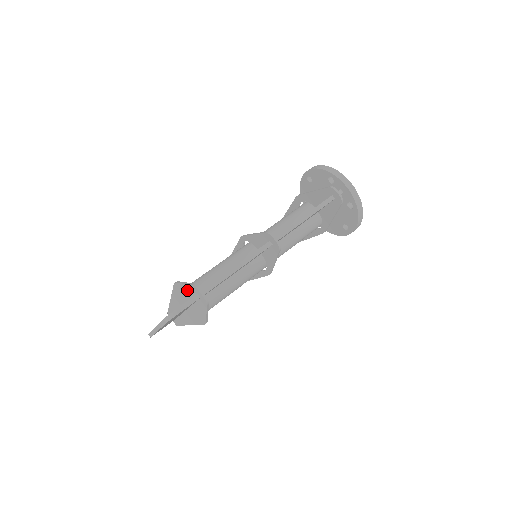
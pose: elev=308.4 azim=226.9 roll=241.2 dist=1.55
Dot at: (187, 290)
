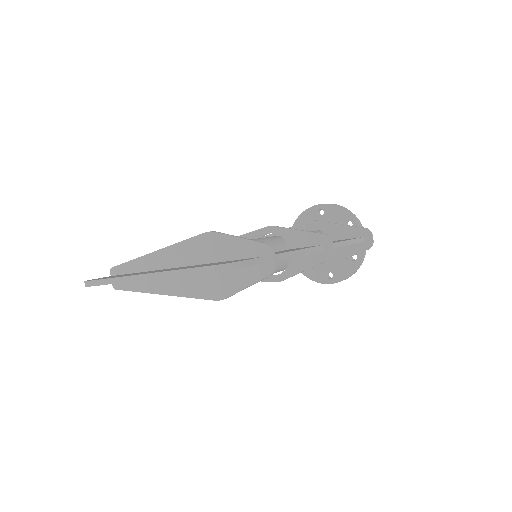
Dot at: (236, 247)
